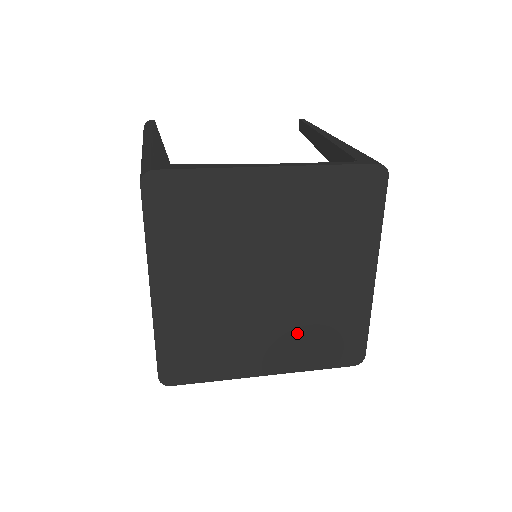
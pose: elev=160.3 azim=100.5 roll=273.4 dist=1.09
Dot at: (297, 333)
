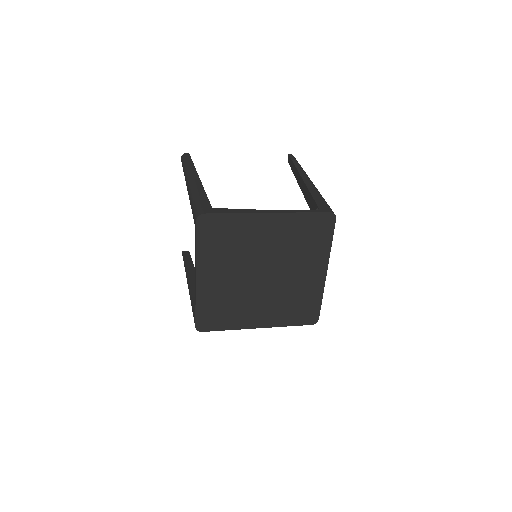
Dot at: (278, 304)
